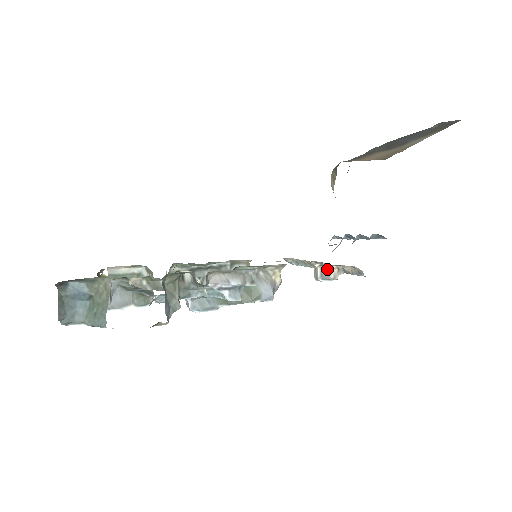
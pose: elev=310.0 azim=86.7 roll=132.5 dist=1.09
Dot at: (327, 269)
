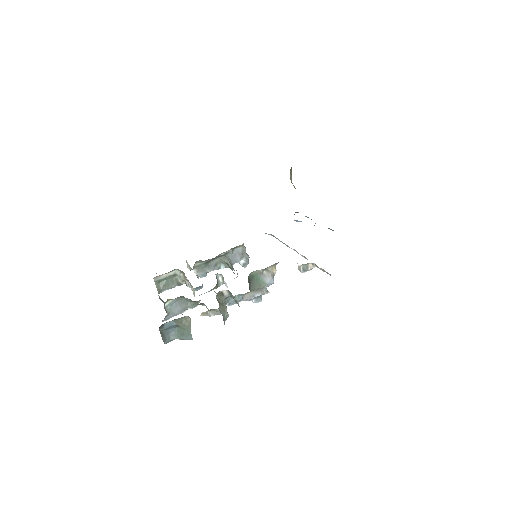
Dot at: (306, 265)
